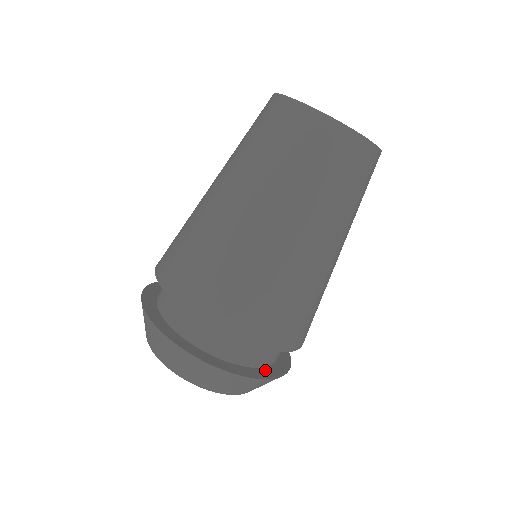
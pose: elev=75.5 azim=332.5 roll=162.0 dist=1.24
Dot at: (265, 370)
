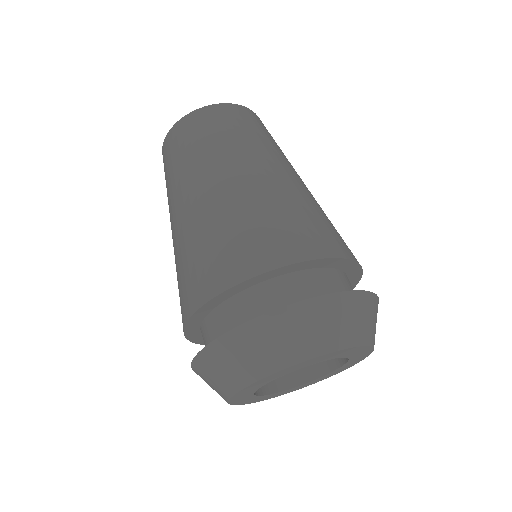
Dot at: occluded
